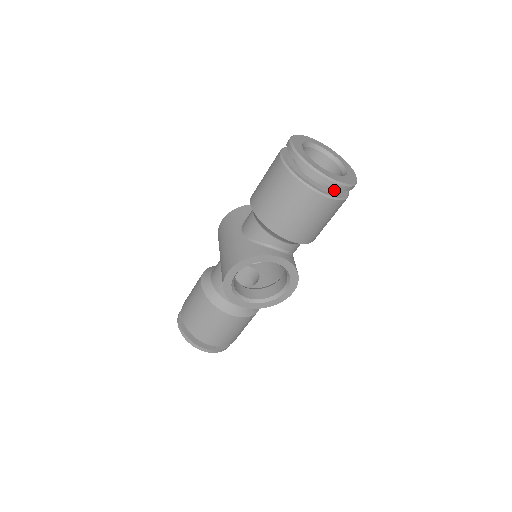
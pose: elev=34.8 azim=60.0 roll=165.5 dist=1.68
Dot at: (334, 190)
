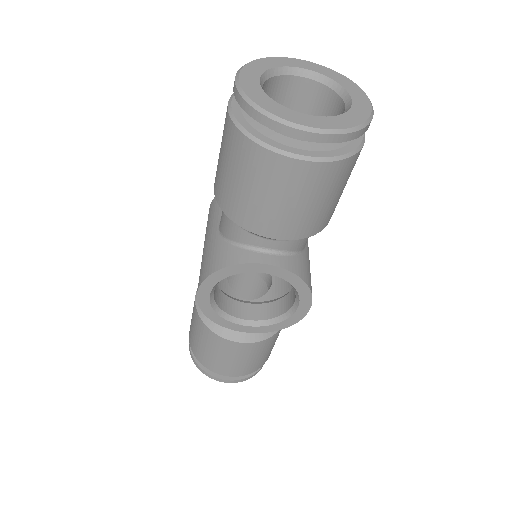
Dot at: (326, 144)
